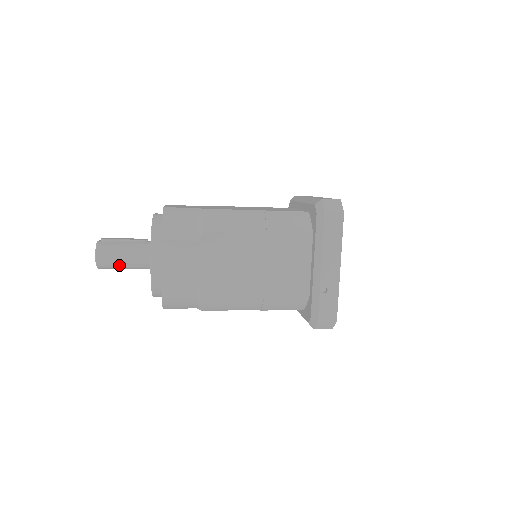
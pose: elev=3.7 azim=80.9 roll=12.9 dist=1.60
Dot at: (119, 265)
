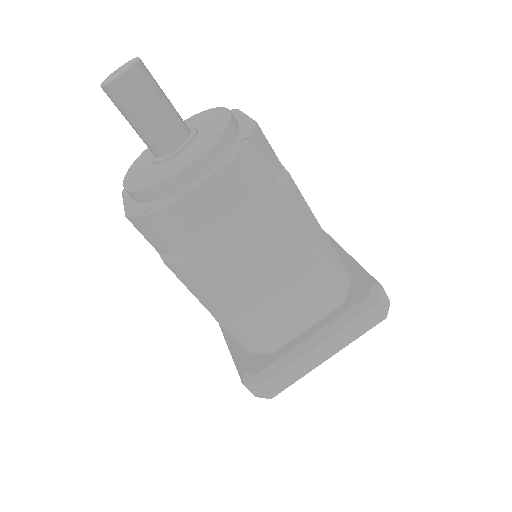
Dot at: (159, 95)
